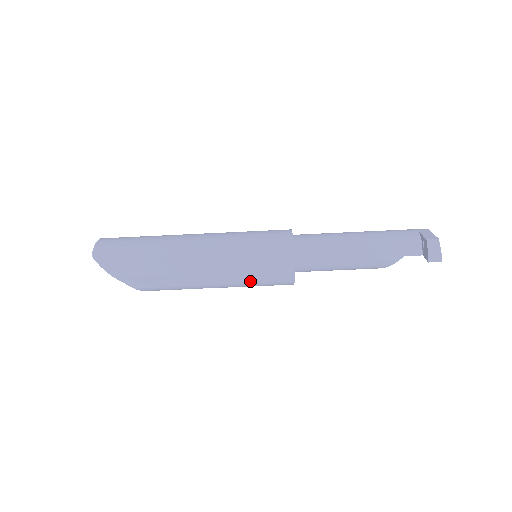
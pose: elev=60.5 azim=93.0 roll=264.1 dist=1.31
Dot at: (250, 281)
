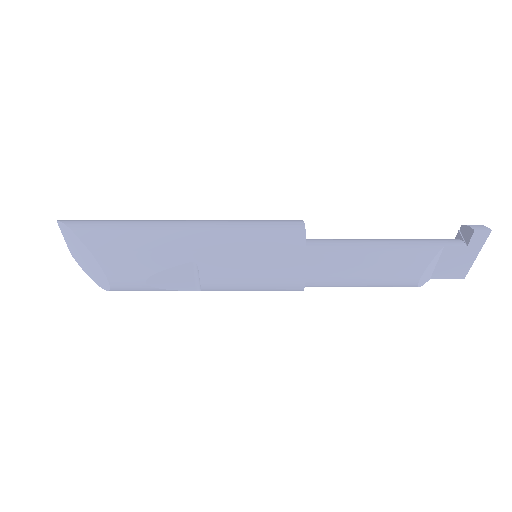
Dot at: (247, 247)
